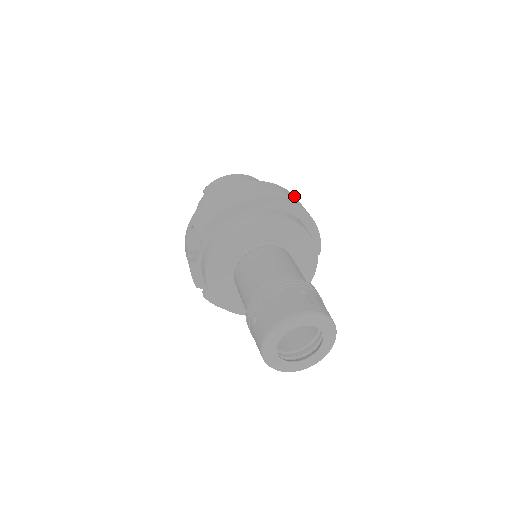
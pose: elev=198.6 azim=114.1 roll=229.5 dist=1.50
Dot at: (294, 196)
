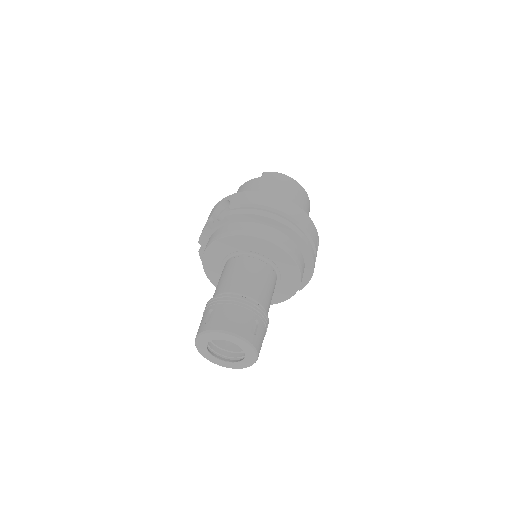
Dot at: (318, 238)
